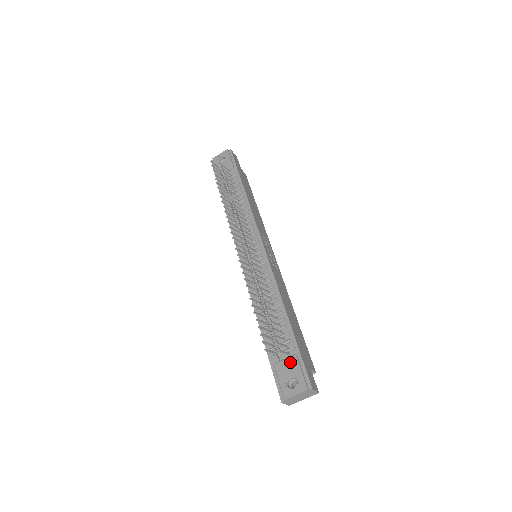
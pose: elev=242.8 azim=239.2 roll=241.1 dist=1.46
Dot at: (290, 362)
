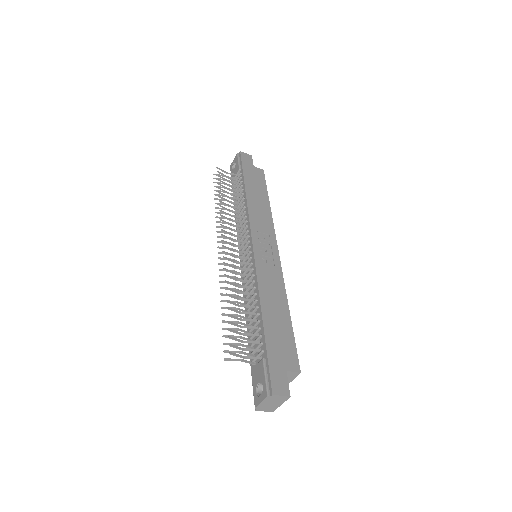
Dot at: (259, 367)
